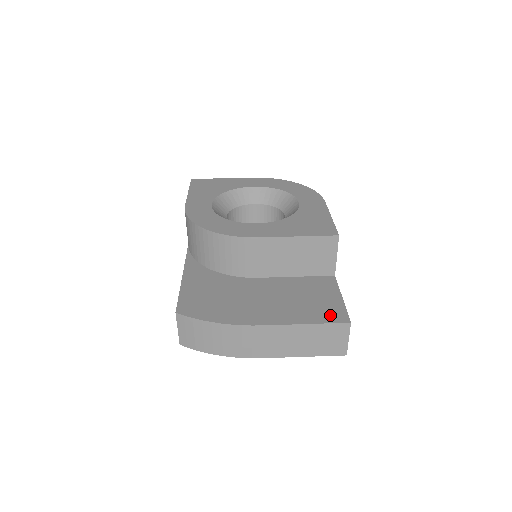
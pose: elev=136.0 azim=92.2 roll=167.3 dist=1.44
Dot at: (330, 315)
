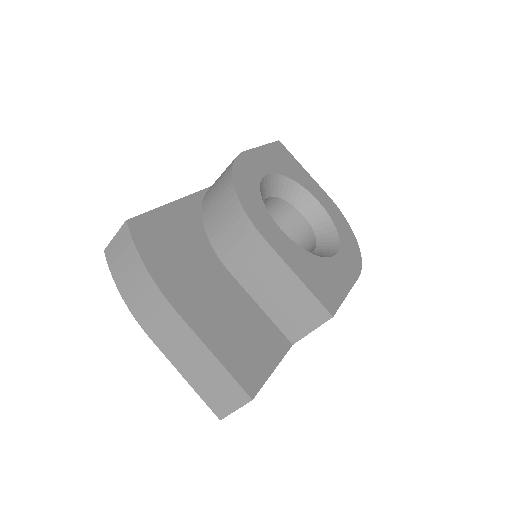
Dot at: (244, 372)
